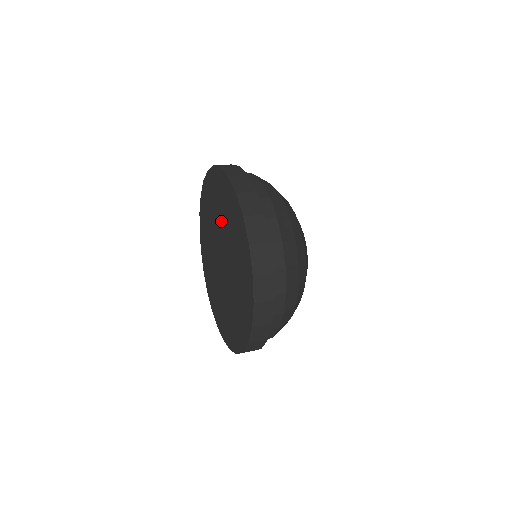
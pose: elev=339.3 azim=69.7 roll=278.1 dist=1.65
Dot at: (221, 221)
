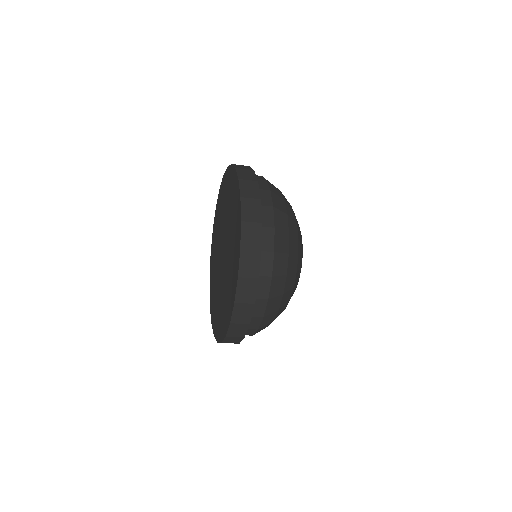
Dot at: (220, 228)
